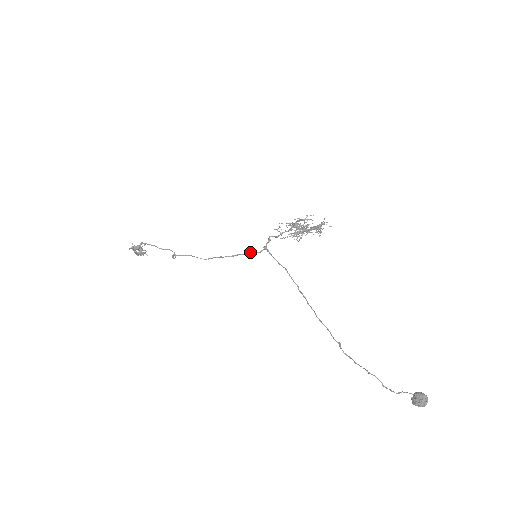
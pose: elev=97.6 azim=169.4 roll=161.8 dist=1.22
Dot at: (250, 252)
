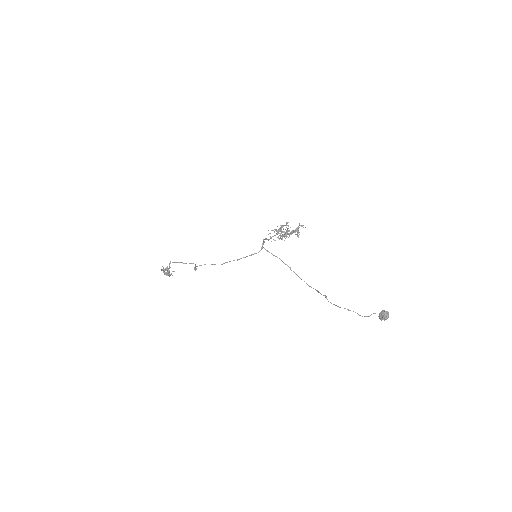
Dot at: (251, 254)
